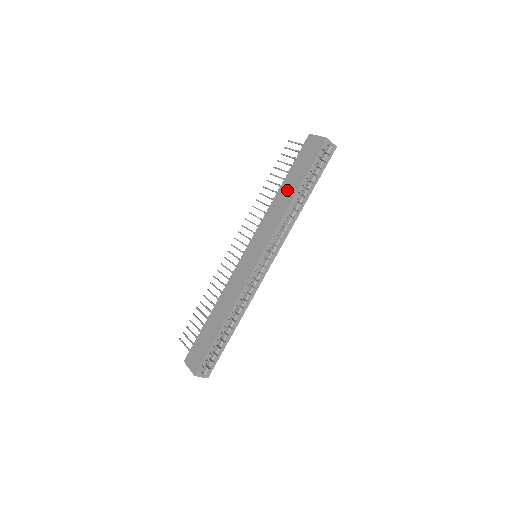
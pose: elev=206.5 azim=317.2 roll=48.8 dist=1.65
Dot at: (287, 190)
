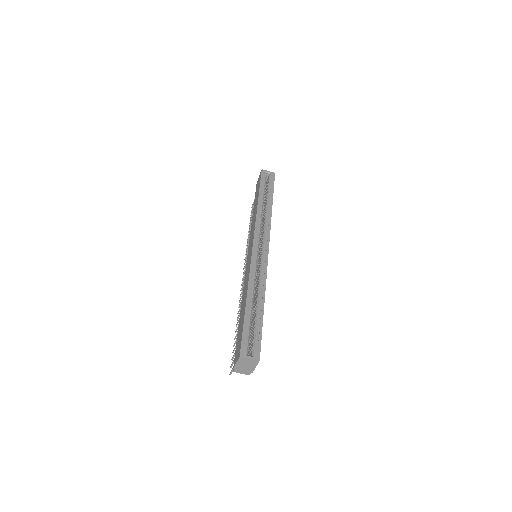
Dot at: (254, 208)
